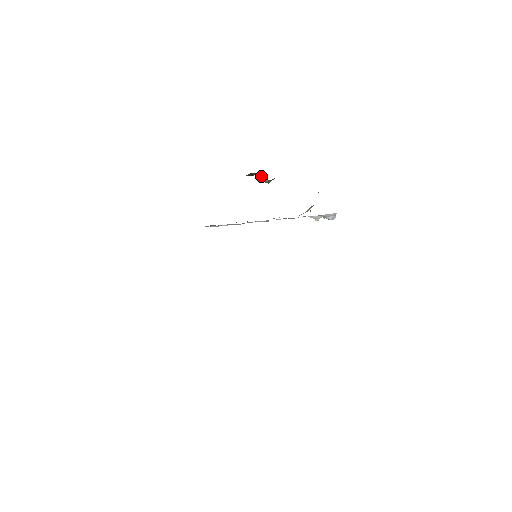
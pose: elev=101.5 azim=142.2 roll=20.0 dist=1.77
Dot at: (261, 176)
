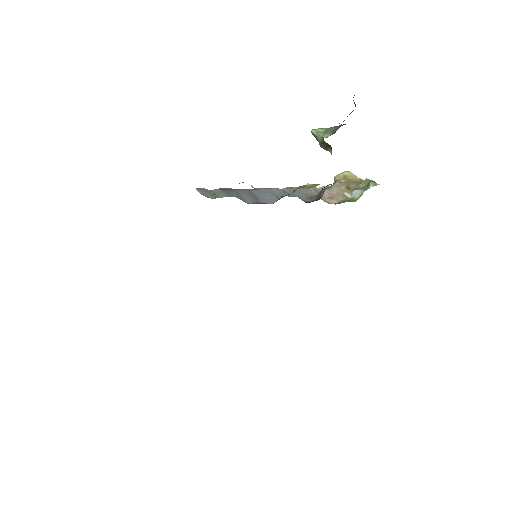
Dot at: (327, 145)
